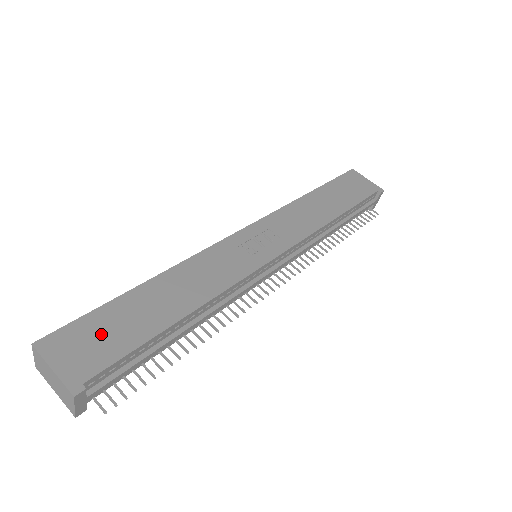
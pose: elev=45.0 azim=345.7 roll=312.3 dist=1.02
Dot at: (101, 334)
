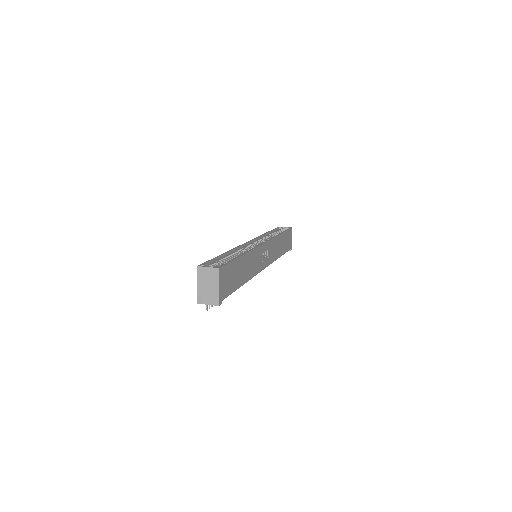
Dot at: (230, 277)
